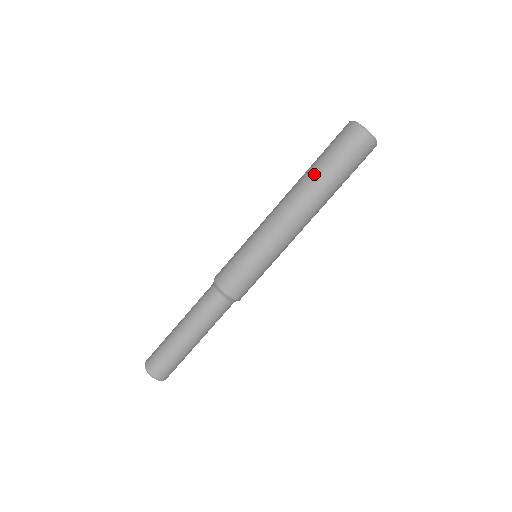
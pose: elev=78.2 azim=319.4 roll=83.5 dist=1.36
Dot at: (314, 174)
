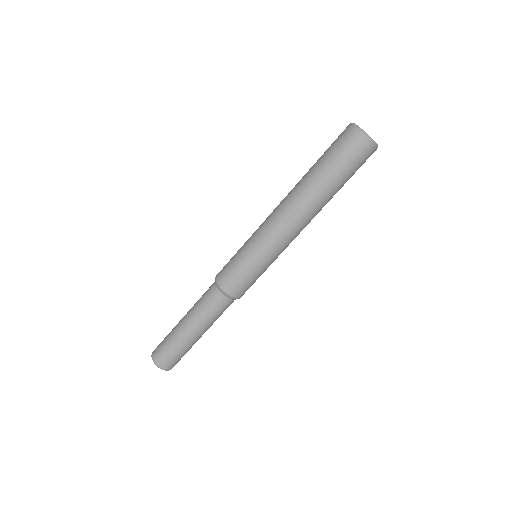
Dot at: (324, 189)
